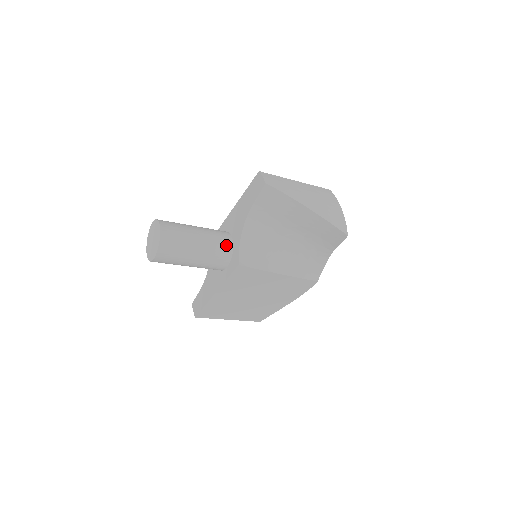
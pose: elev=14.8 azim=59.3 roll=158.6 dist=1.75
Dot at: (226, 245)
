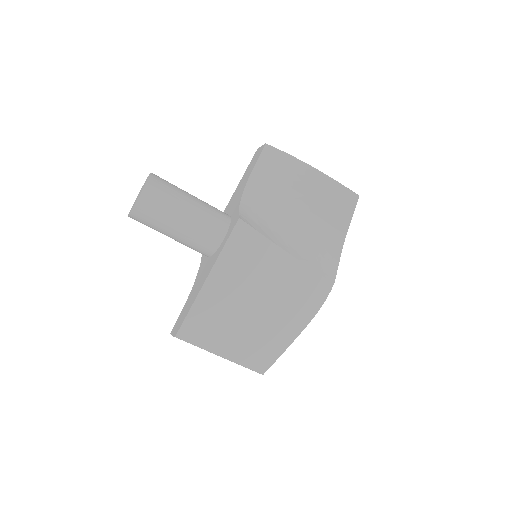
Dot at: (223, 214)
